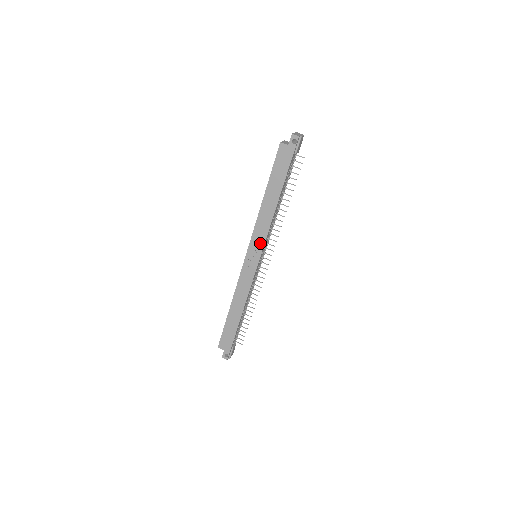
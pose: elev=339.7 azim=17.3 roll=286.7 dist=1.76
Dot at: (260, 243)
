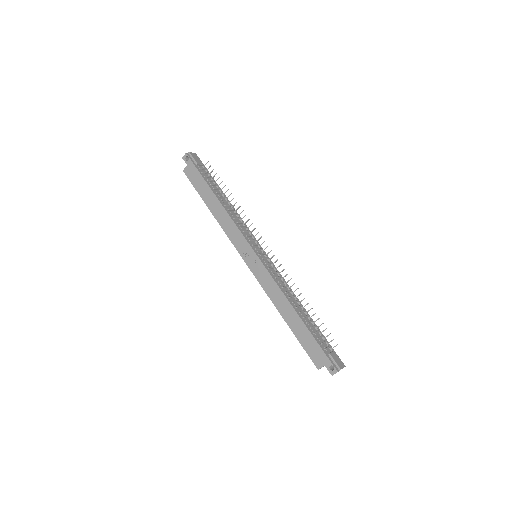
Dot at: (241, 240)
